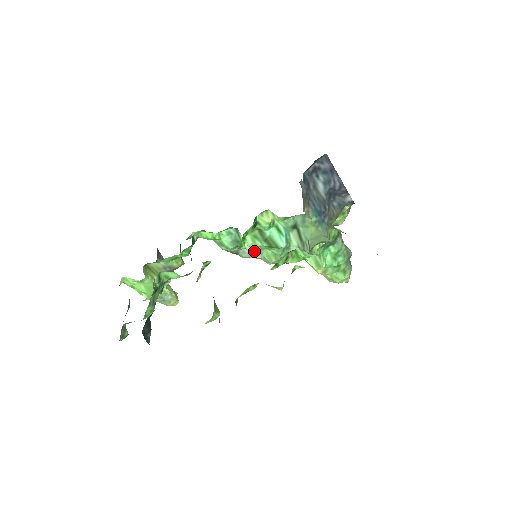
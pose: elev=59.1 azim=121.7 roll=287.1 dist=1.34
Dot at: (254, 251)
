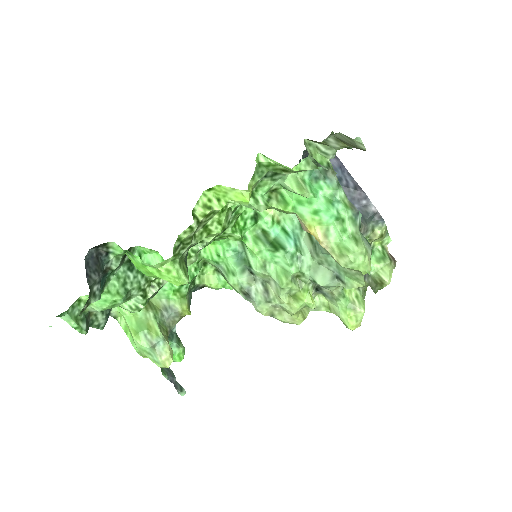
Dot at: (260, 266)
